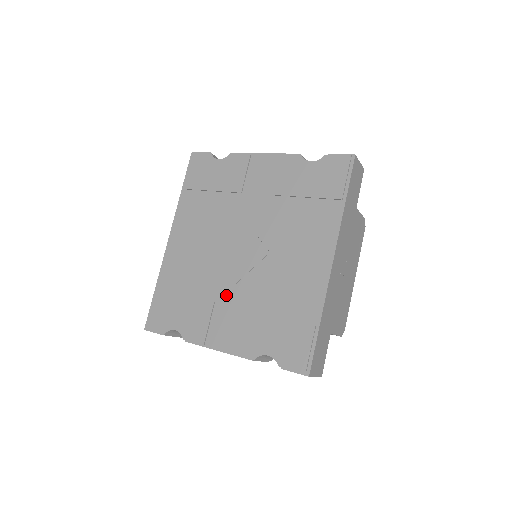
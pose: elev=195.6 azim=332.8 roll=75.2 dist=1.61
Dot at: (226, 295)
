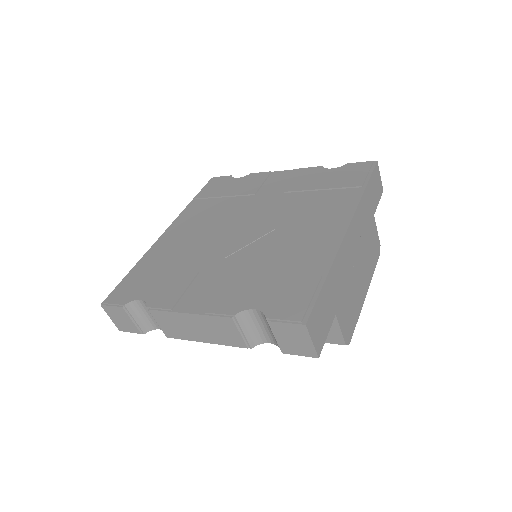
Dot at: (215, 265)
